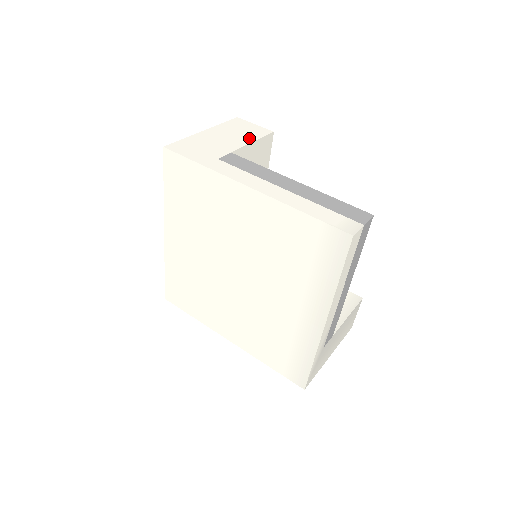
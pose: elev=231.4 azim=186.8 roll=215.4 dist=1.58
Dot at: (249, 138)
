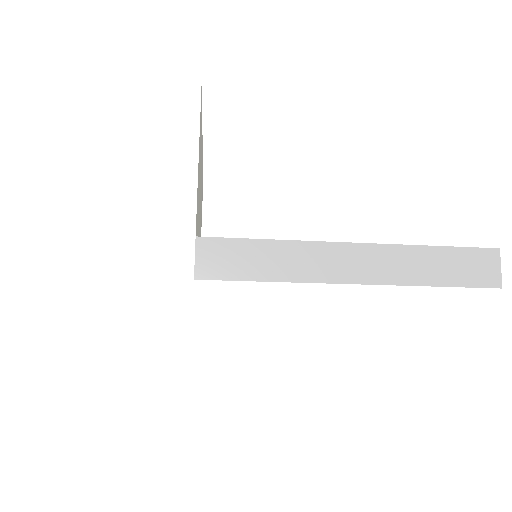
Dot at: (182, 152)
